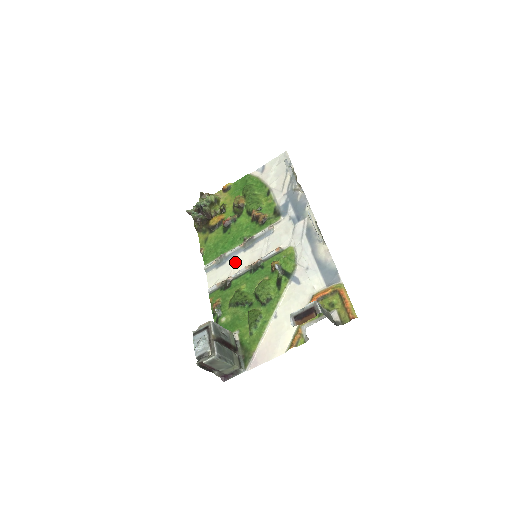
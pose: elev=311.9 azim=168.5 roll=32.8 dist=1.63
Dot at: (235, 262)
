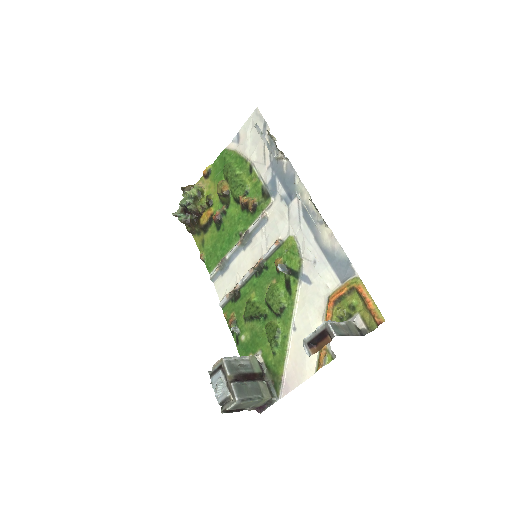
Dot at: (238, 265)
